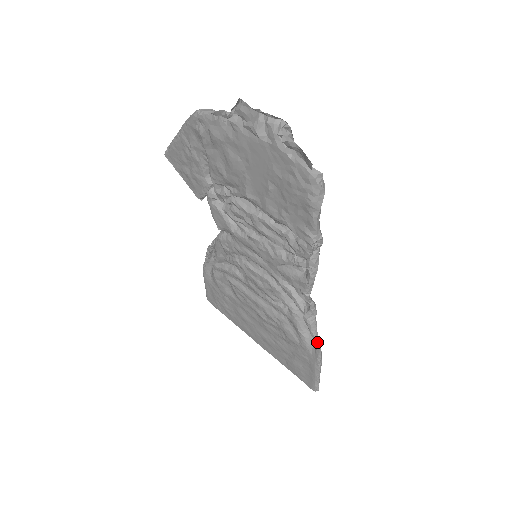
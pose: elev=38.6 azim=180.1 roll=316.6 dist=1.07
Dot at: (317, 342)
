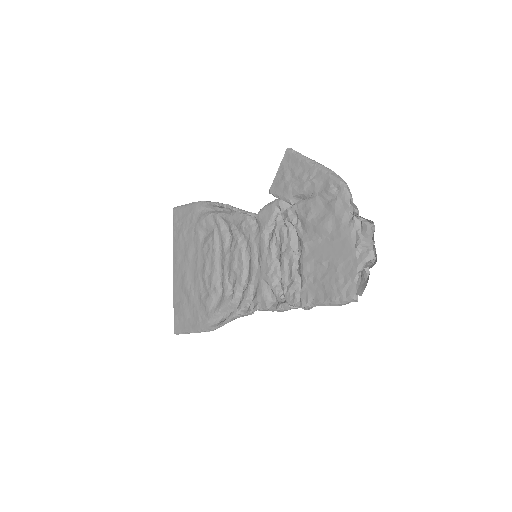
Dot at: (222, 325)
